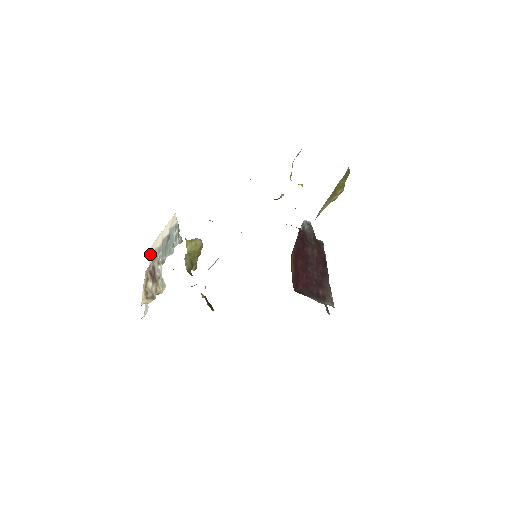
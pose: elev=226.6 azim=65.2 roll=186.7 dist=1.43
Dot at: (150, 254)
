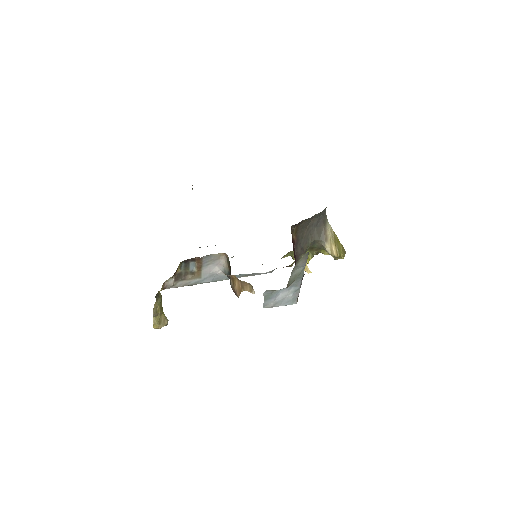
Dot at: occluded
